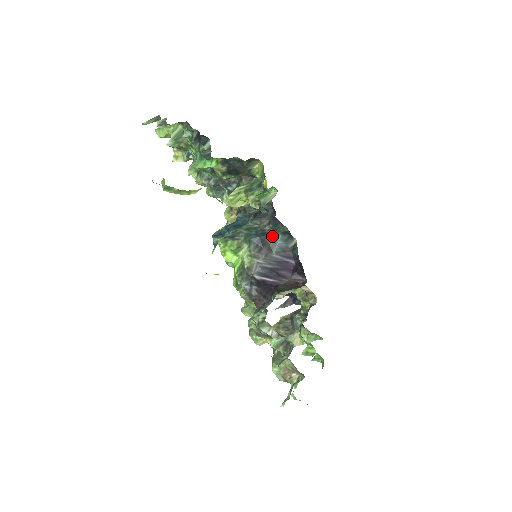
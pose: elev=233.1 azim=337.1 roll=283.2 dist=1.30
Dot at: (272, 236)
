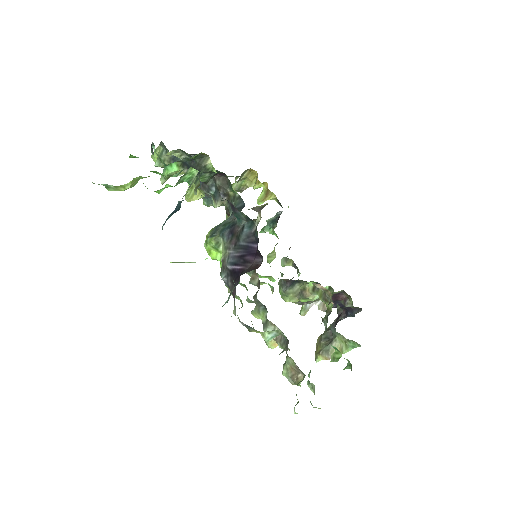
Dot at: (239, 225)
